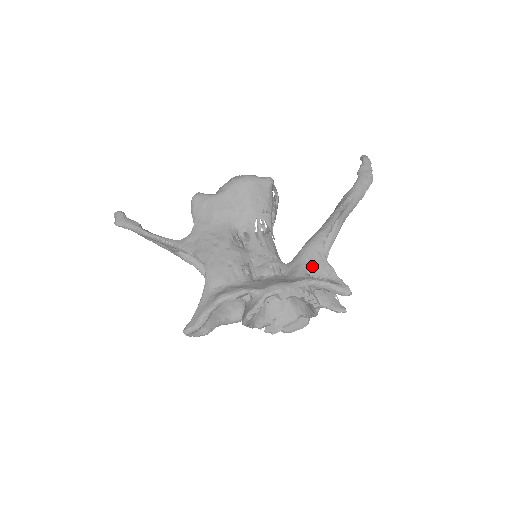
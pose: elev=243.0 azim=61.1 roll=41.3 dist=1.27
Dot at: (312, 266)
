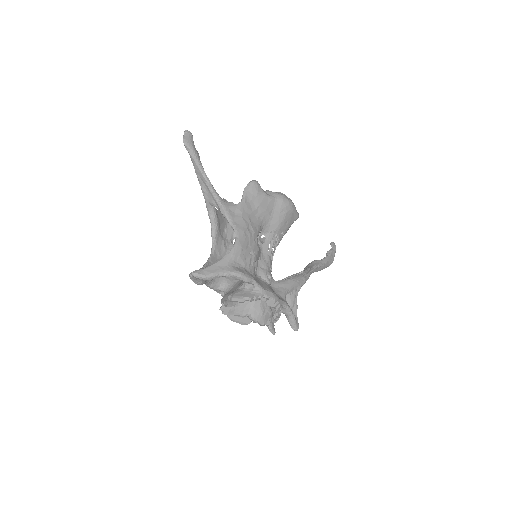
Dot at: (288, 295)
